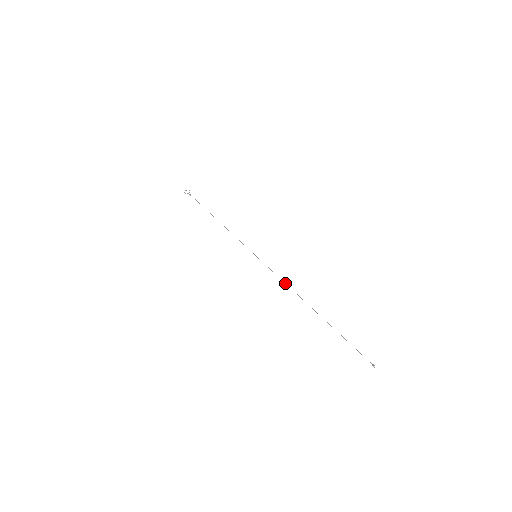
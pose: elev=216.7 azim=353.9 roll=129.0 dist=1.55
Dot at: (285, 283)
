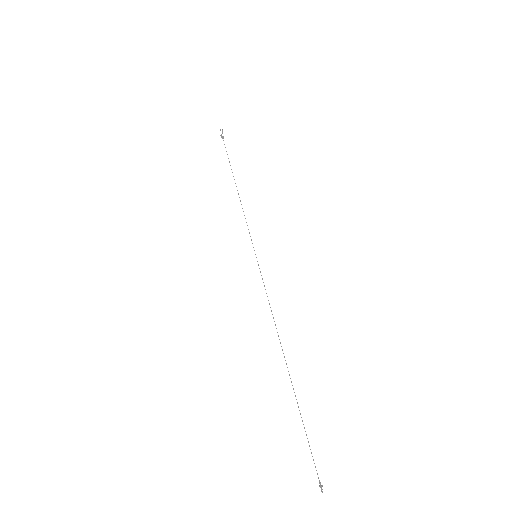
Dot at: (271, 311)
